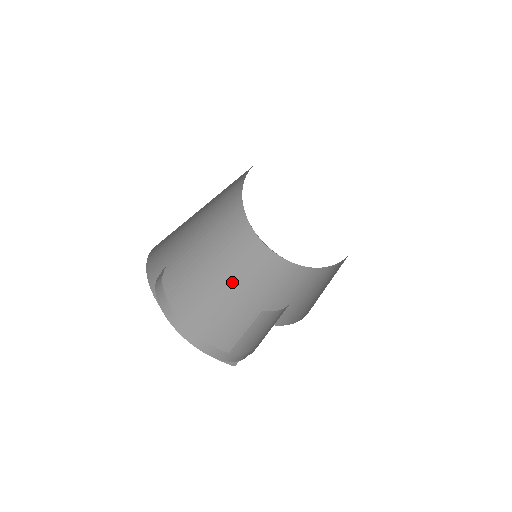
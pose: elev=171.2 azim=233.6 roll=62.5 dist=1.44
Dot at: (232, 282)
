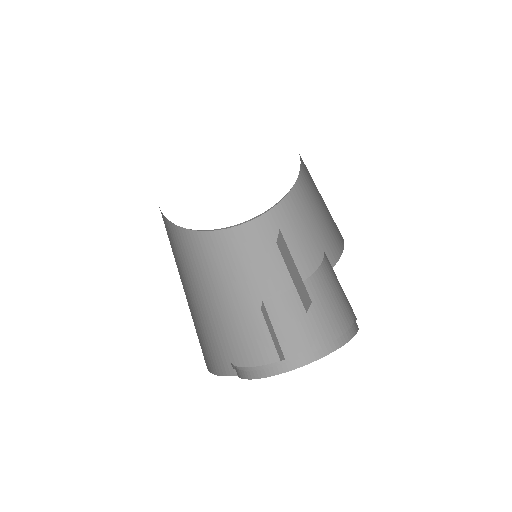
Dot at: (198, 289)
